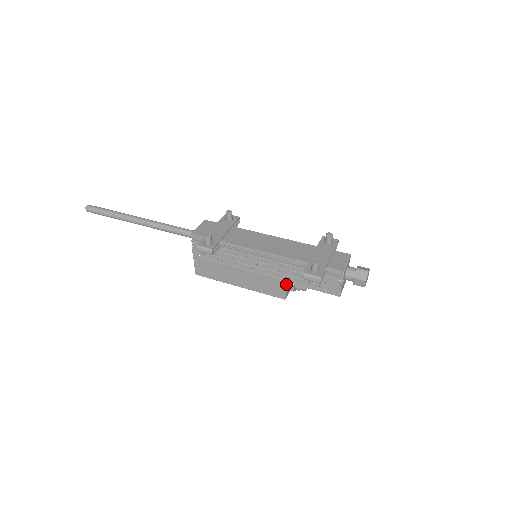
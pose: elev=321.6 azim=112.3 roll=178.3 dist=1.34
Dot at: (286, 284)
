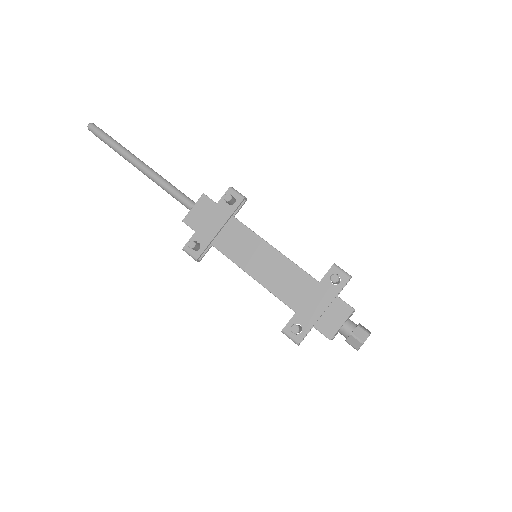
Dot at: occluded
